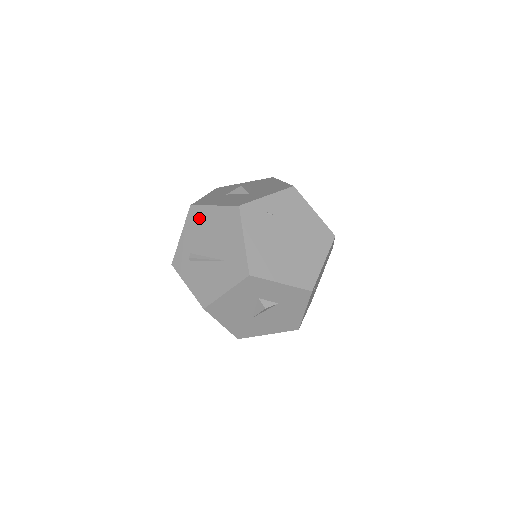
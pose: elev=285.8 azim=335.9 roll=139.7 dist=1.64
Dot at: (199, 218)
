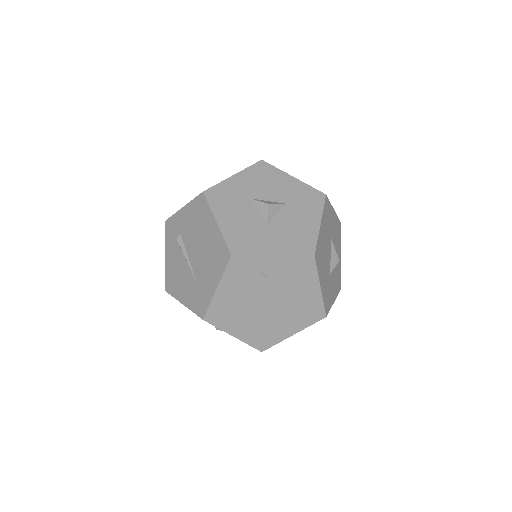
Dot at: (201, 215)
